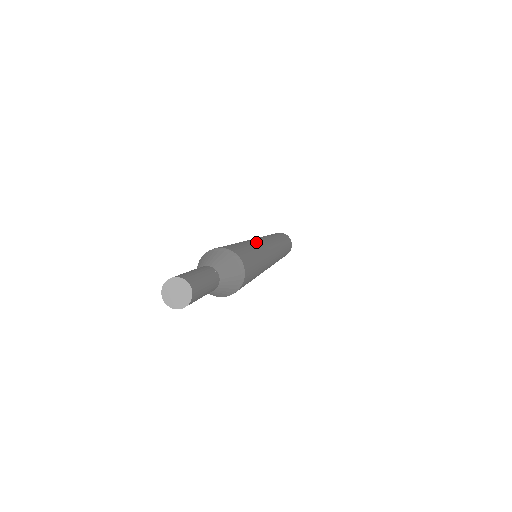
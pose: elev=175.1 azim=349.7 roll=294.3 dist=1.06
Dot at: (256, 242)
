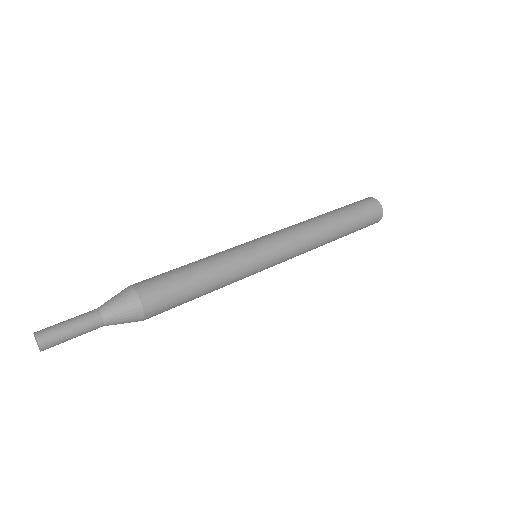
Dot at: (226, 253)
